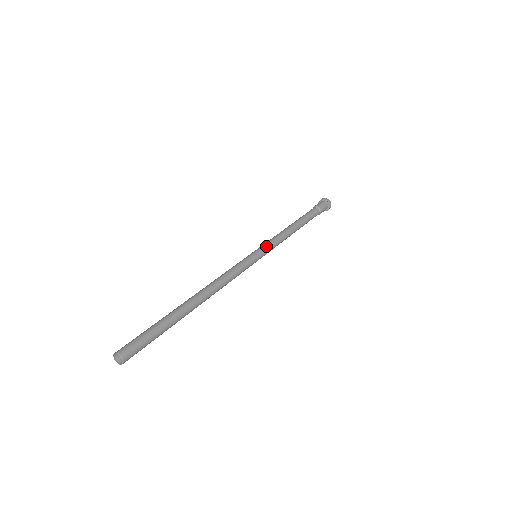
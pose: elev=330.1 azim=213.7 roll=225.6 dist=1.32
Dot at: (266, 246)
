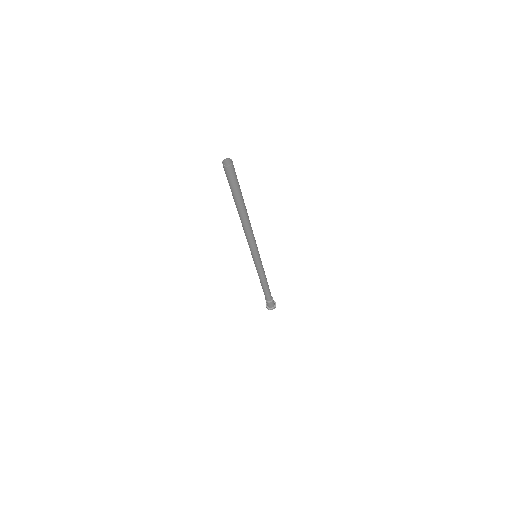
Dot at: occluded
